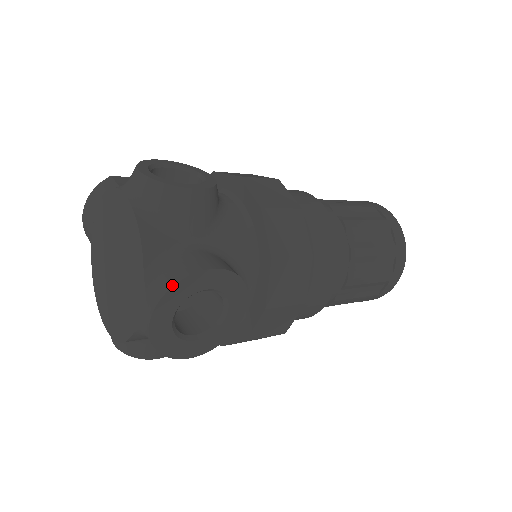
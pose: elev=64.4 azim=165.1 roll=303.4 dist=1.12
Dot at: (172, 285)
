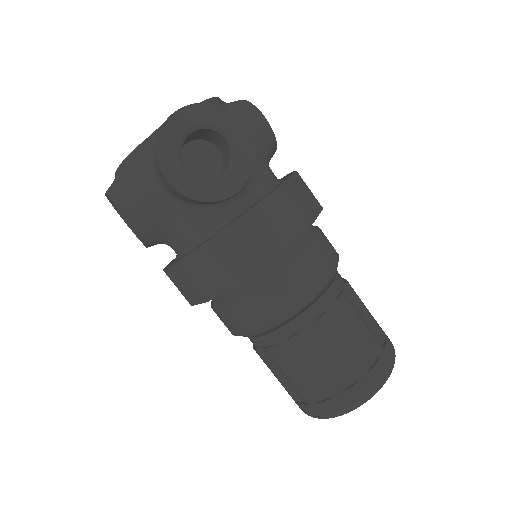
Dot at: (213, 104)
